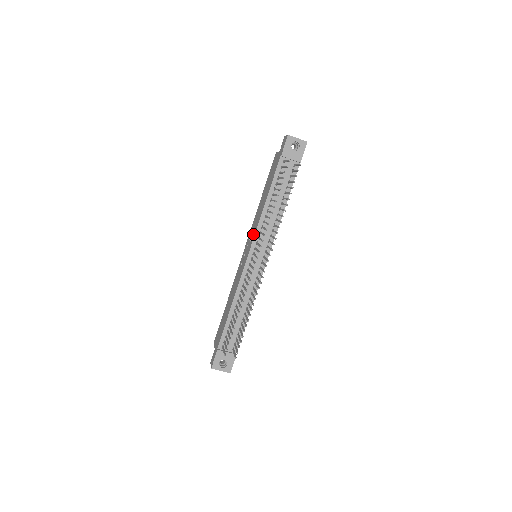
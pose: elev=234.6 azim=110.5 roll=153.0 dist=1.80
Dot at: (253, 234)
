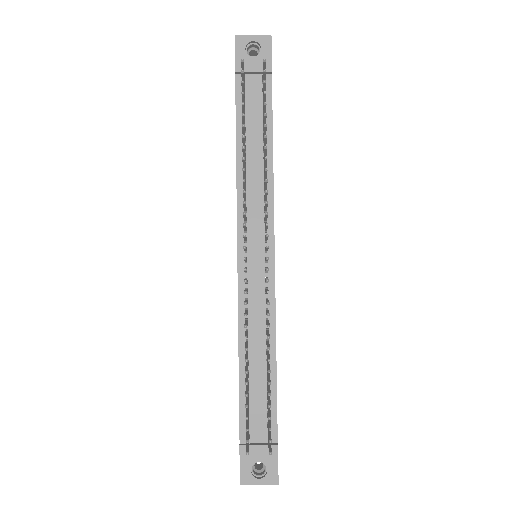
Dot at: occluded
